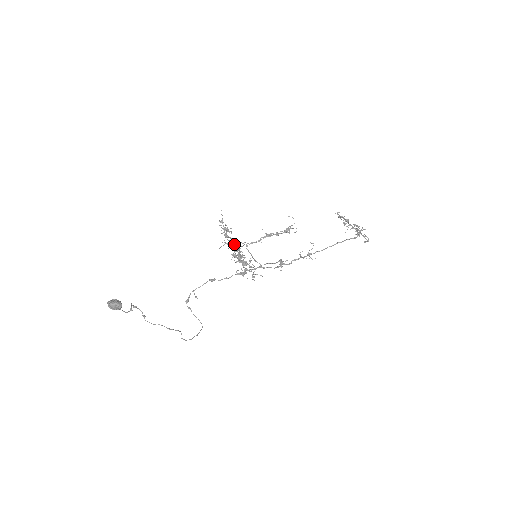
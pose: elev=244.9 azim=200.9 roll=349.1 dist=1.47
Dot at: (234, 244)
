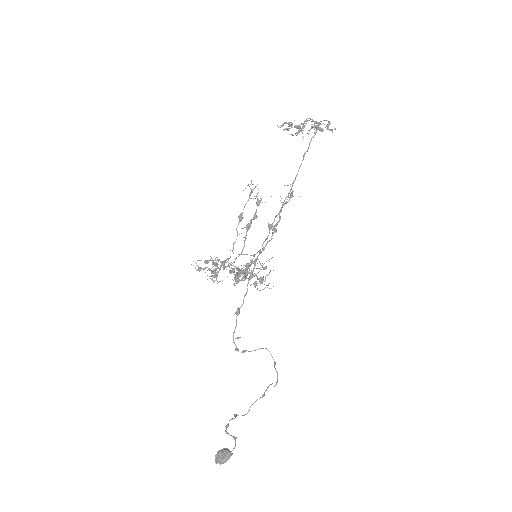
Dot at: (238, 279)
